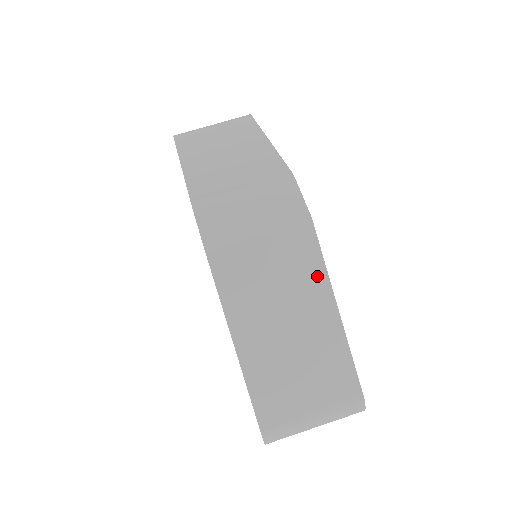
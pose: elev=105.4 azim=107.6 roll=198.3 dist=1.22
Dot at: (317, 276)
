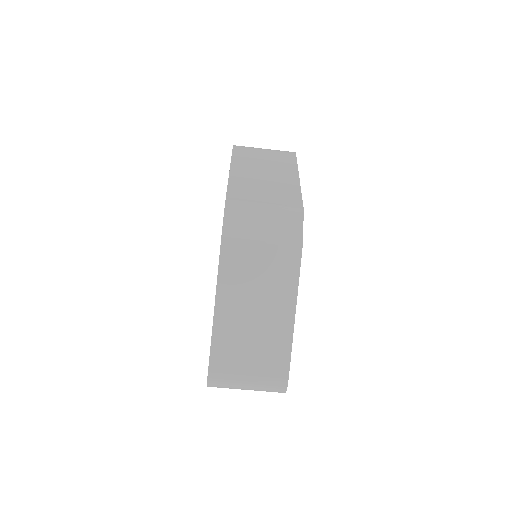
Dot at: (290, 285)
